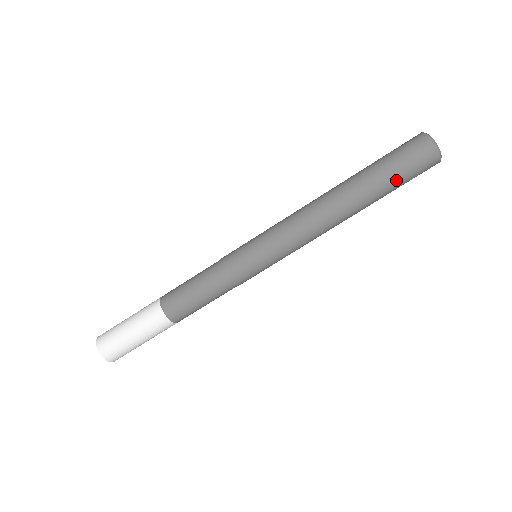
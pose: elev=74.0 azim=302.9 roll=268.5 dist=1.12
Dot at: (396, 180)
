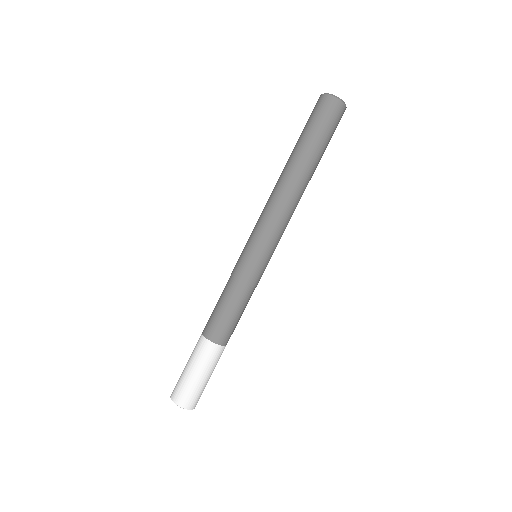
Dot at: (314, 133)
